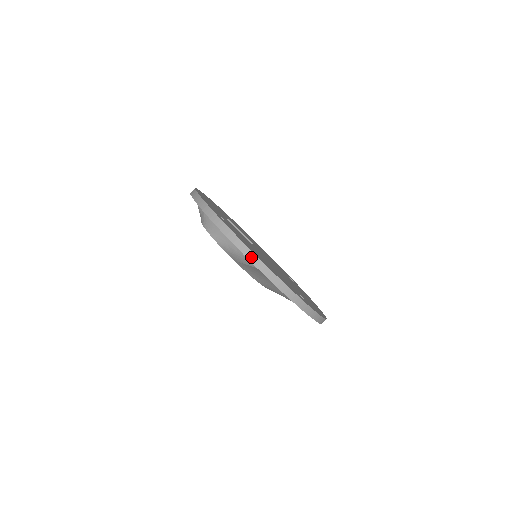
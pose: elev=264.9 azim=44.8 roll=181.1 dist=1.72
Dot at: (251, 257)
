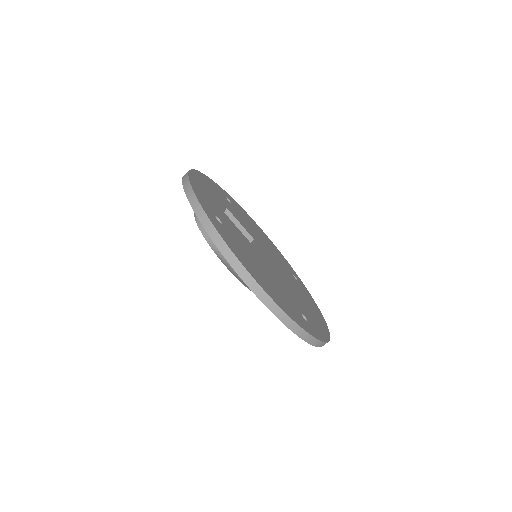
Dot at: (248, 280)
